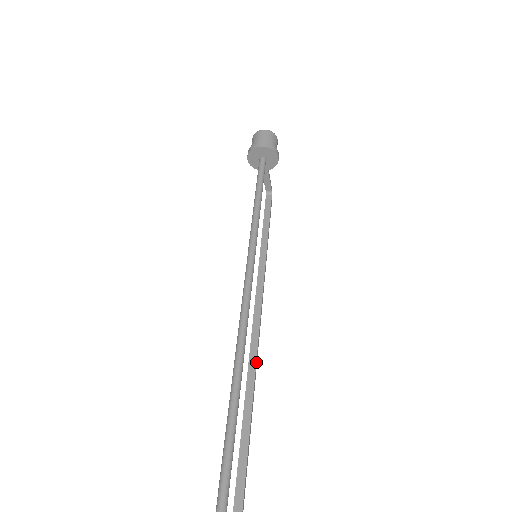
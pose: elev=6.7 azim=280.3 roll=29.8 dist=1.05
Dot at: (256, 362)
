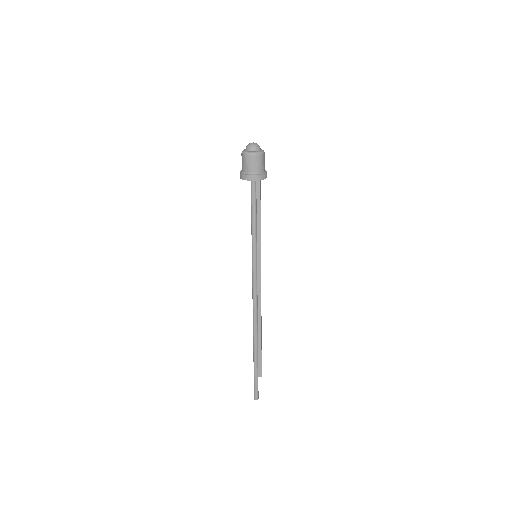
Dot at: occluded
